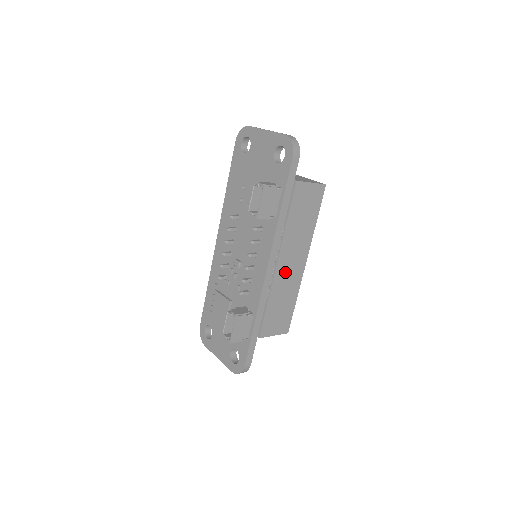
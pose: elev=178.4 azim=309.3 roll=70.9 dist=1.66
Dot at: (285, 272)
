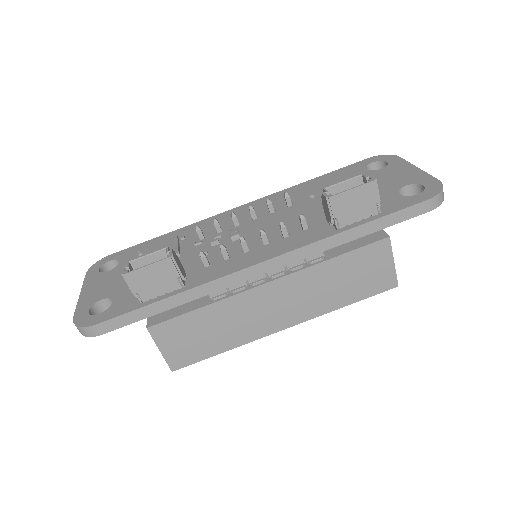
Dot at: (261, 304)
